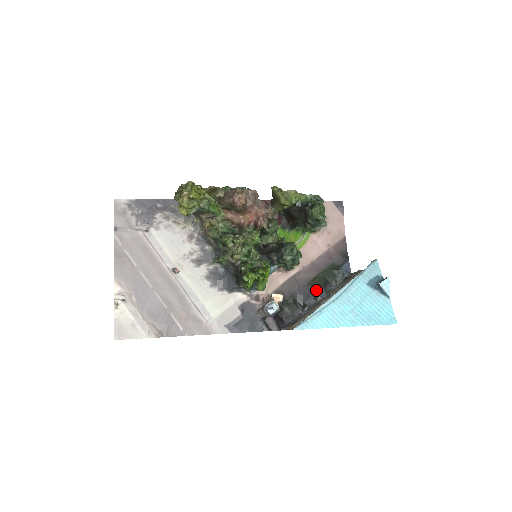
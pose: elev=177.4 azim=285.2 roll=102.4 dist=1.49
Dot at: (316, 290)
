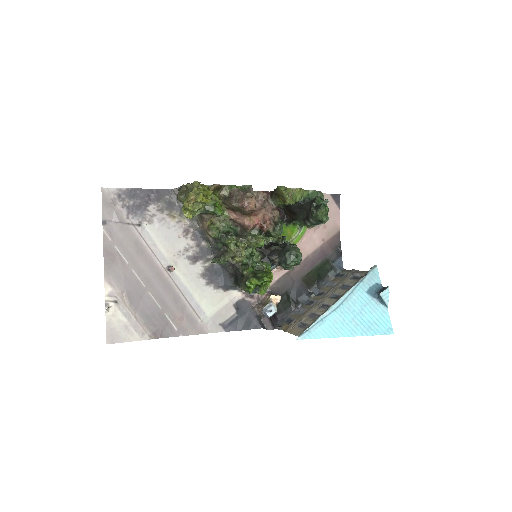
Dot at: (309, 286)
